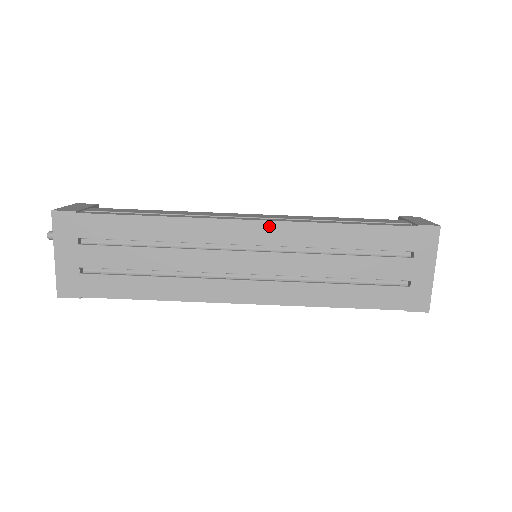
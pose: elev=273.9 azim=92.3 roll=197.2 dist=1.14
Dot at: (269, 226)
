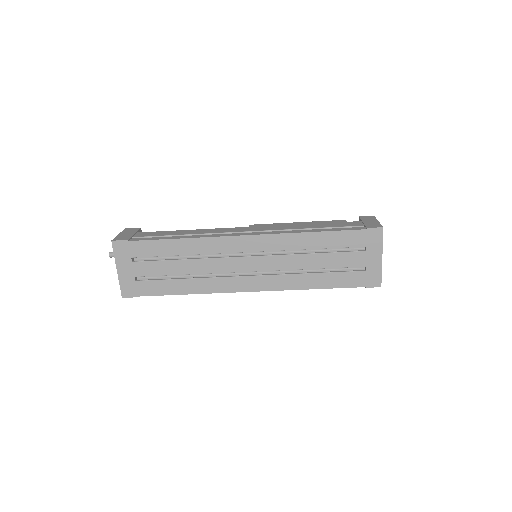
Dot at: (261, 238)
